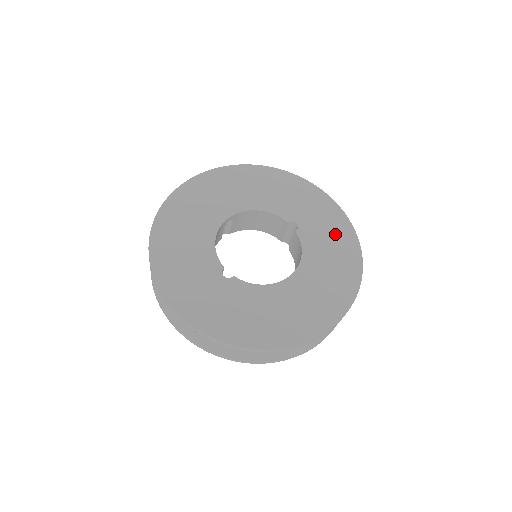
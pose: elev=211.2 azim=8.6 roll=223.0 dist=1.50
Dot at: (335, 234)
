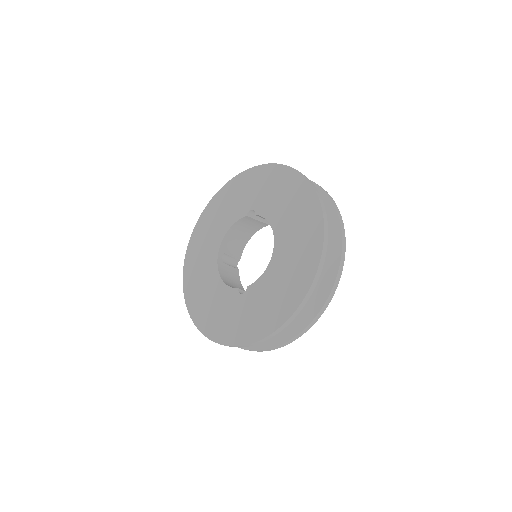
Dot at: (276, 184)
